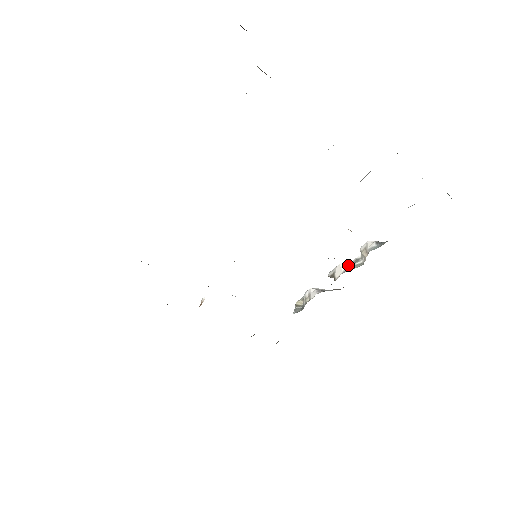
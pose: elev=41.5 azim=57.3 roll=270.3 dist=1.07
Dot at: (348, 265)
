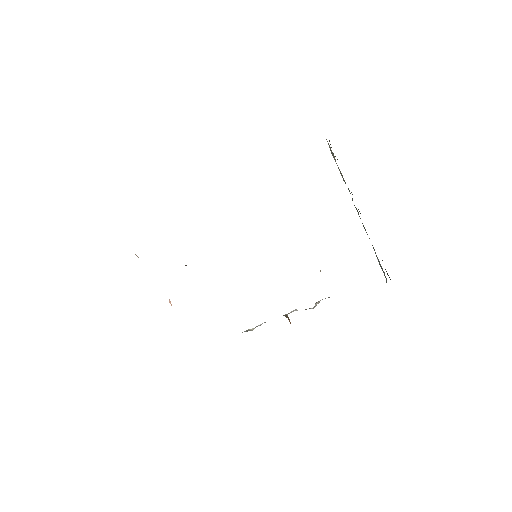
Dot at: occluded
